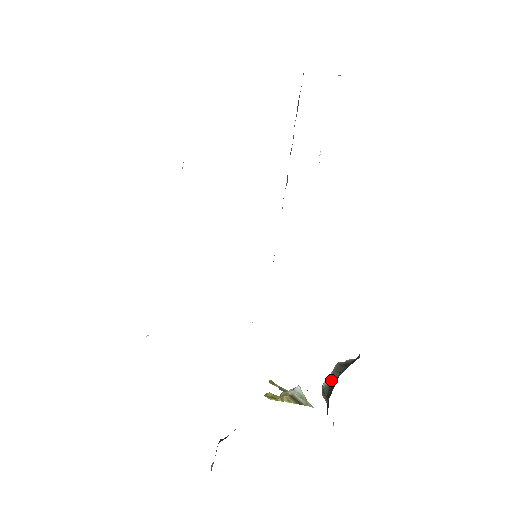
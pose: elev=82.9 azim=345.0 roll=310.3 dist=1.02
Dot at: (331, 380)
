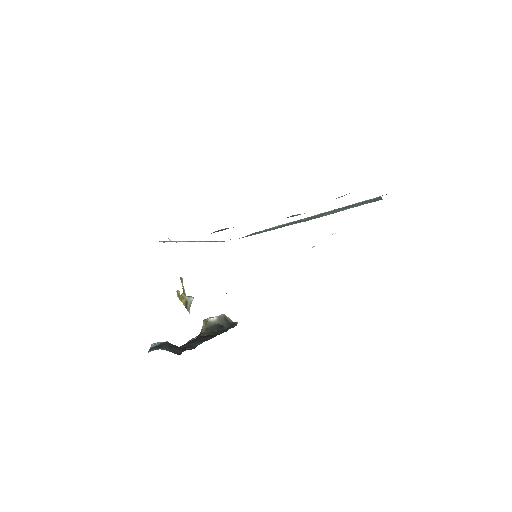
Dot at: (215, 322)
